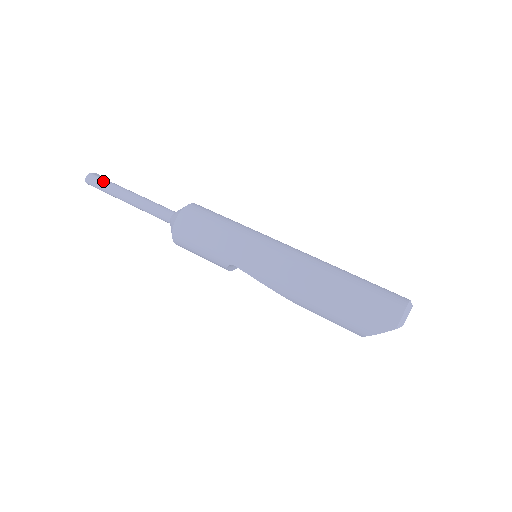
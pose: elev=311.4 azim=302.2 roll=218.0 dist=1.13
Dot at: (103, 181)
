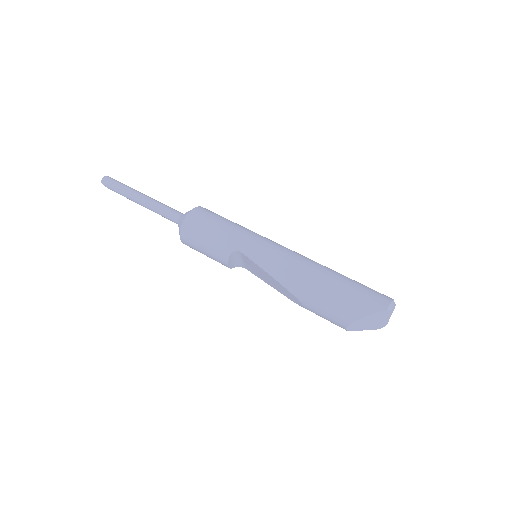
Dot at: occluded
